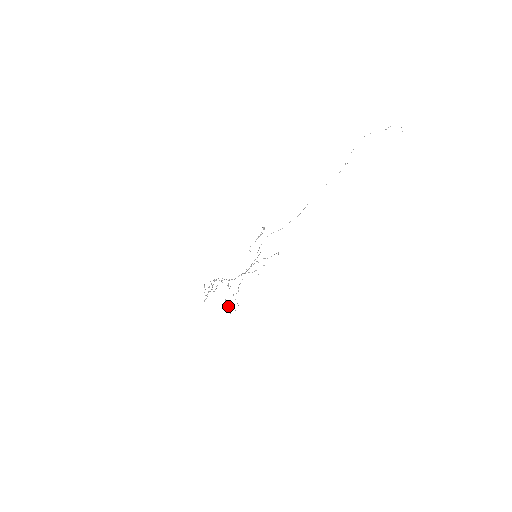
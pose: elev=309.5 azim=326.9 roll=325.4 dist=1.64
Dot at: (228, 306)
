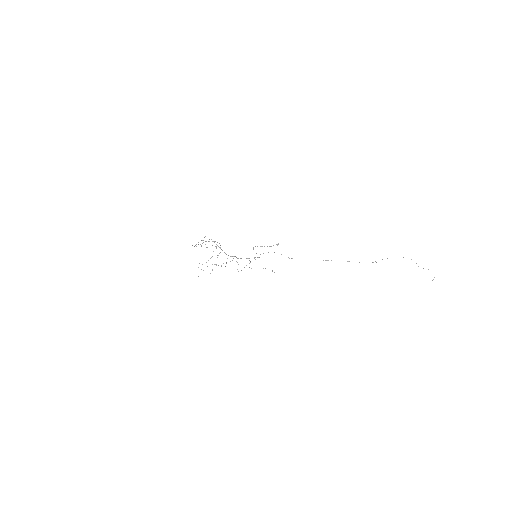
Dot at: occluded
